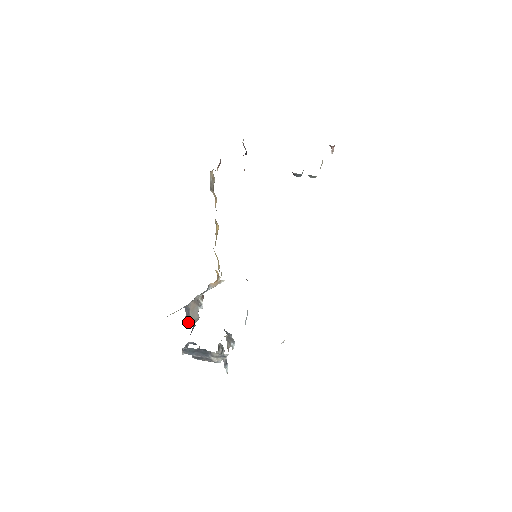
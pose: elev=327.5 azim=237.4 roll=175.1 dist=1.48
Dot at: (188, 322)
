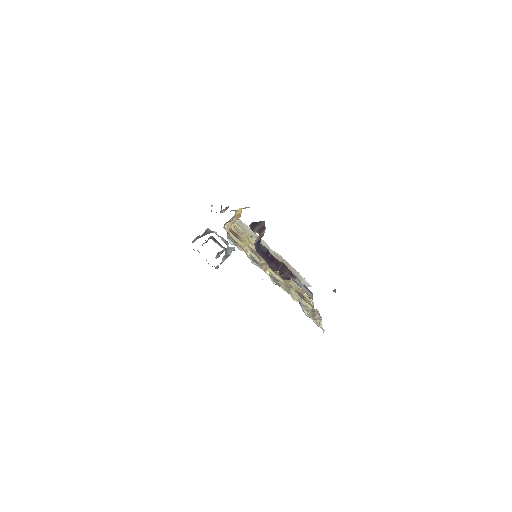
Dot at: occluded
